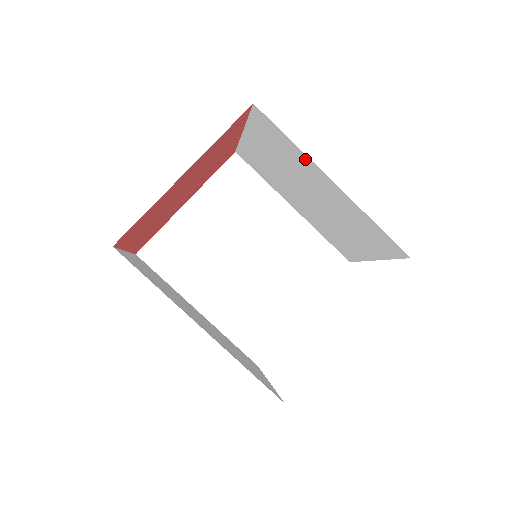
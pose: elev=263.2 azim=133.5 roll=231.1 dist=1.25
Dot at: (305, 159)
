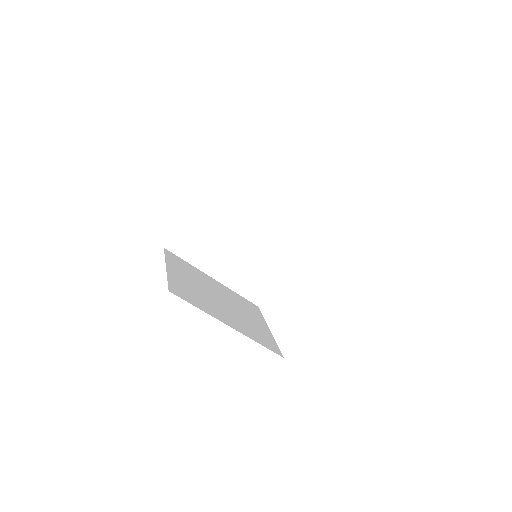
Dot at: occluded
